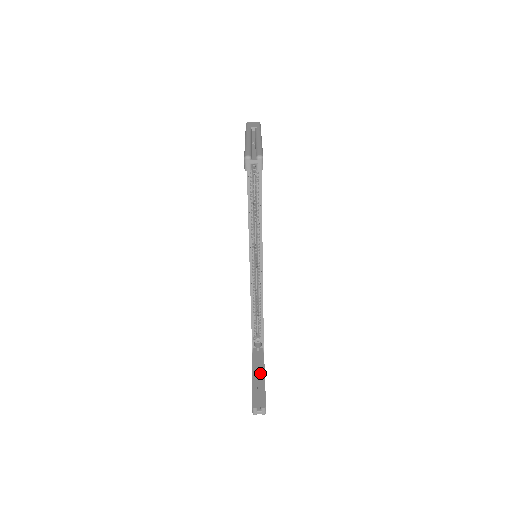
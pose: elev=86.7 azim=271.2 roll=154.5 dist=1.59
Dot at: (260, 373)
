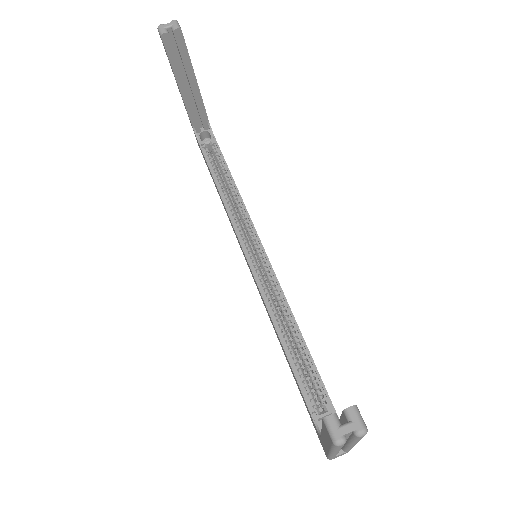
Dot at: occluded
